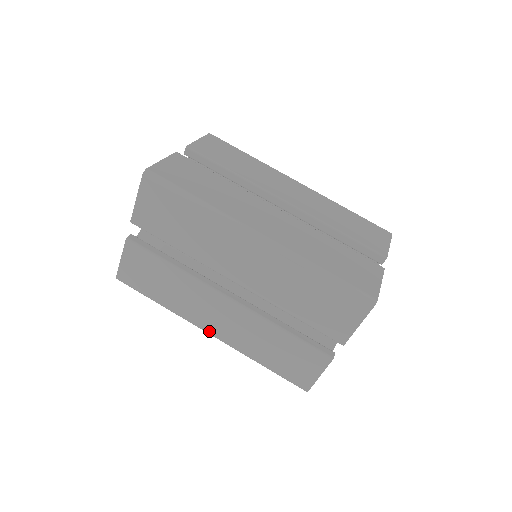
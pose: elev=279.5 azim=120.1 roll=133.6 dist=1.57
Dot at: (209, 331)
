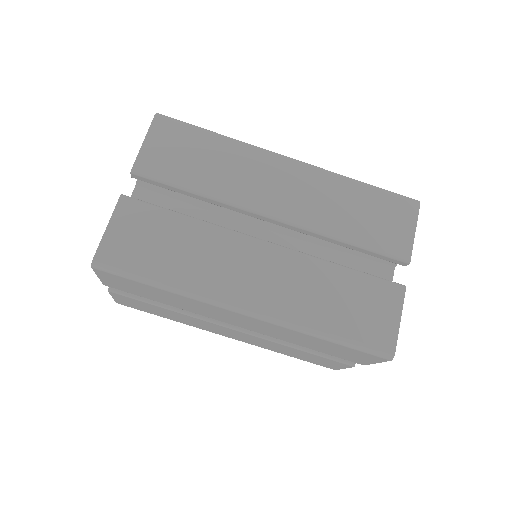
Dot at: (226, 336)
